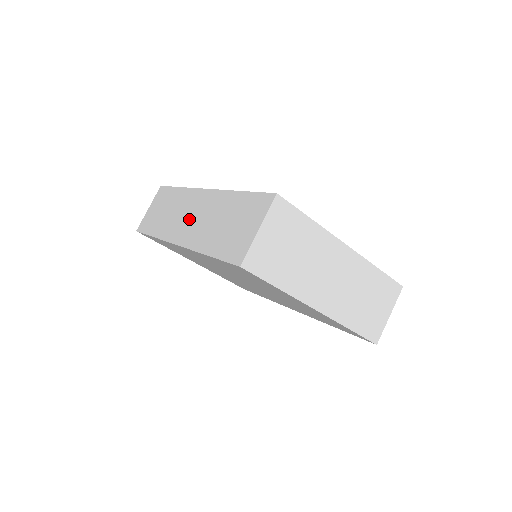
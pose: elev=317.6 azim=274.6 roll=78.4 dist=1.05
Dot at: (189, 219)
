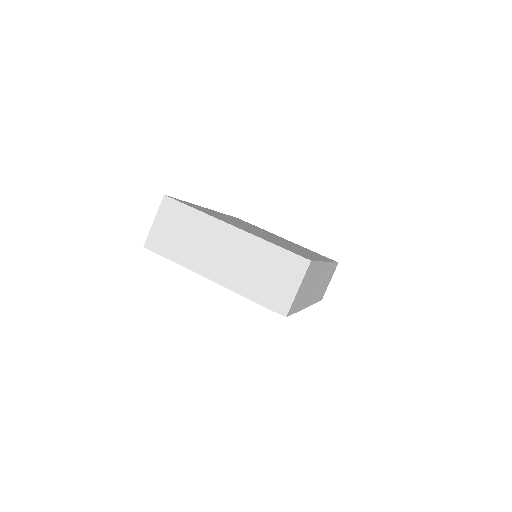
Dot at: occluded
